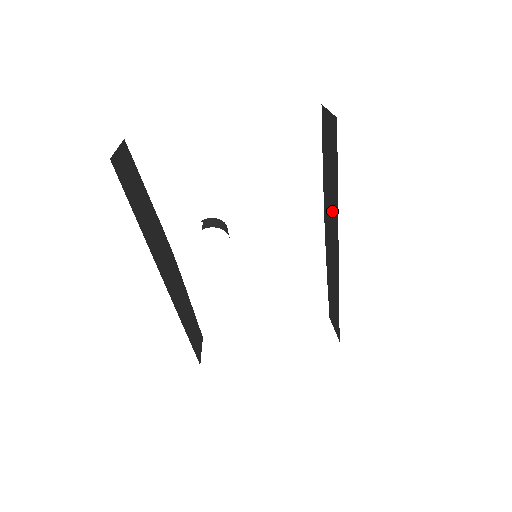
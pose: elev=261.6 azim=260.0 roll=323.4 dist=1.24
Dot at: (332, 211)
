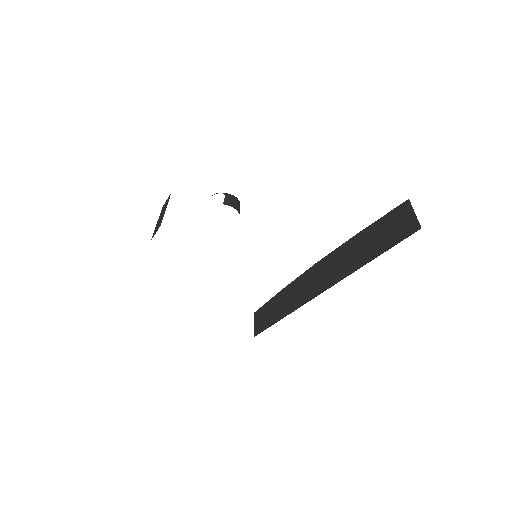
Dot at: (343, 265)
